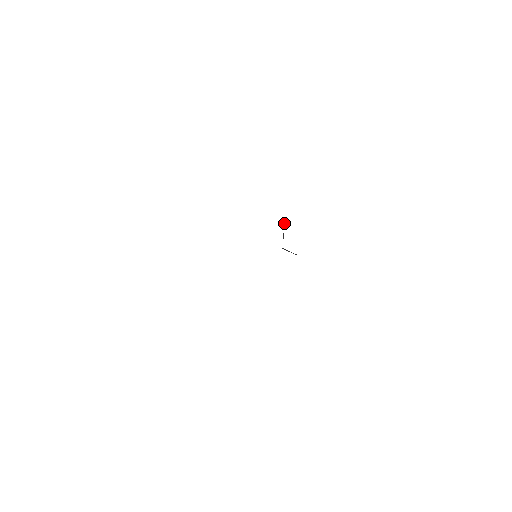
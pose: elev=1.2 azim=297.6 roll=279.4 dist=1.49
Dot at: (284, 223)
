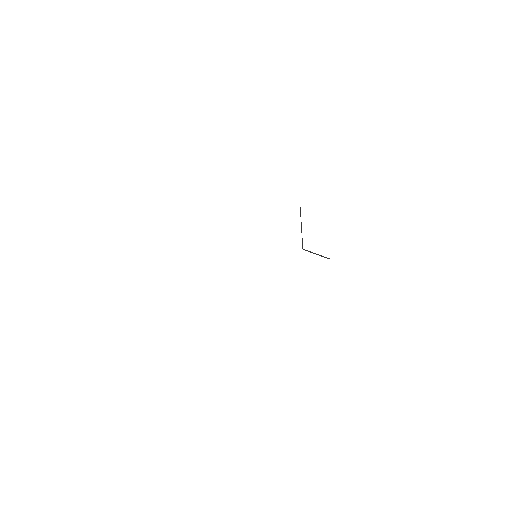
Dot at: occluded
